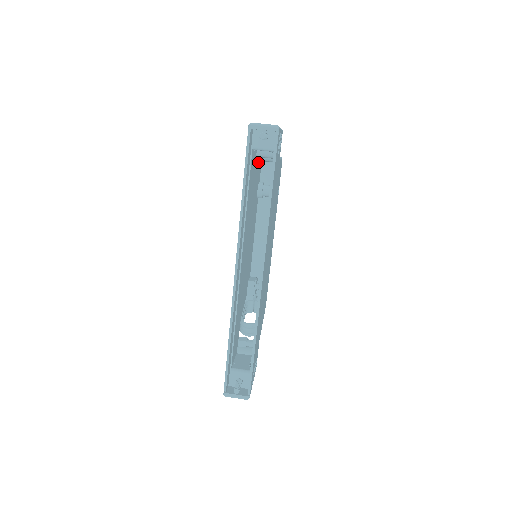
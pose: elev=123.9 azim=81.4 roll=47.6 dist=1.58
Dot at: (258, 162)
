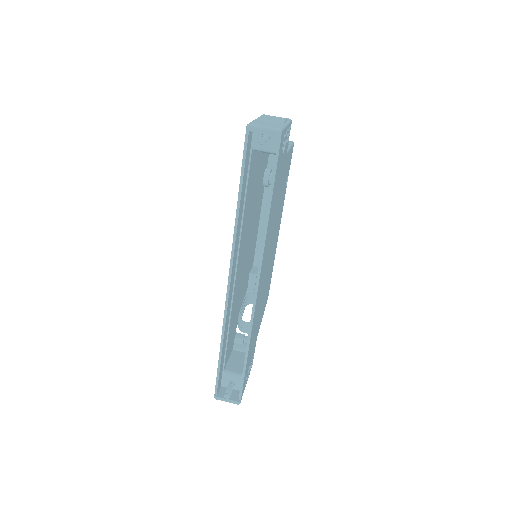
Dot at: occluded
